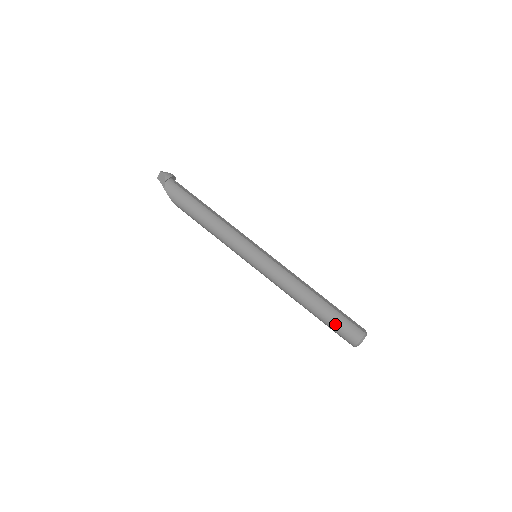
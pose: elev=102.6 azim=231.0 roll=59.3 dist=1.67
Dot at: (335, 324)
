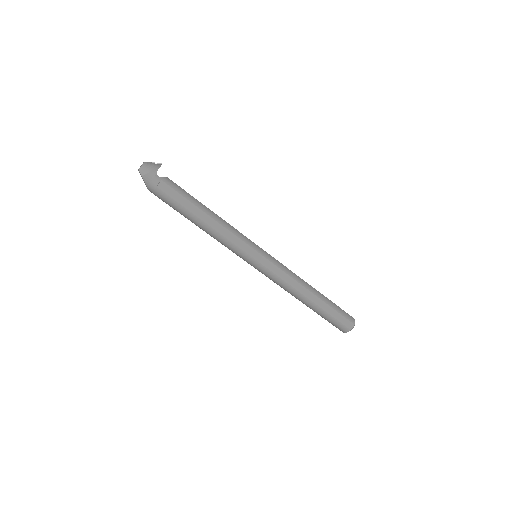
Dot at: occluded
